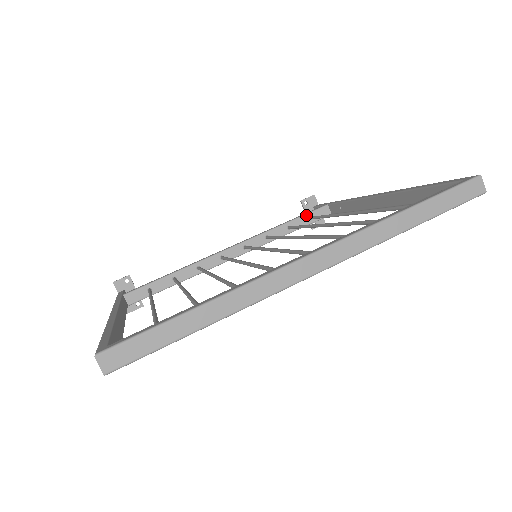
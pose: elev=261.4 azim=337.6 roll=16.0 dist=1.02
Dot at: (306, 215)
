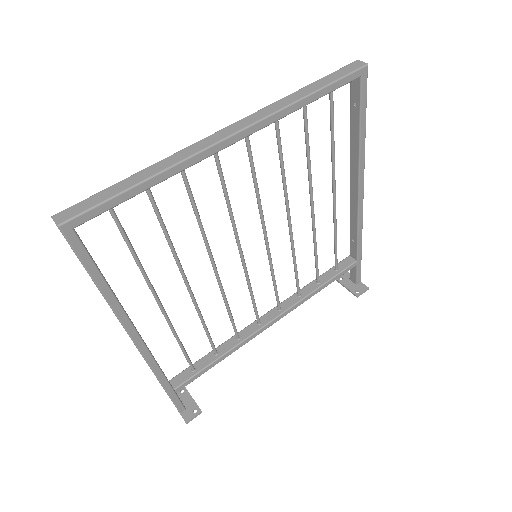
Dot at: (331, 269)
